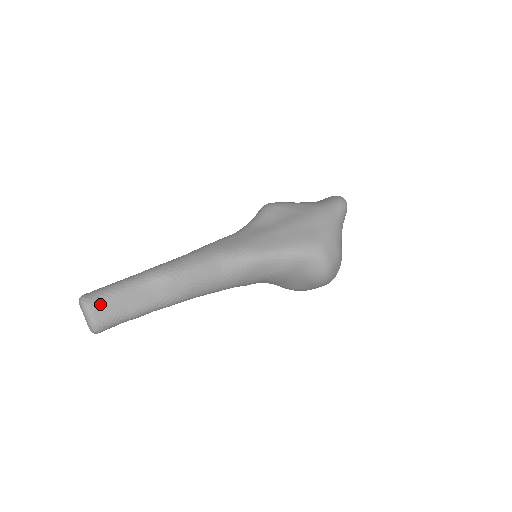
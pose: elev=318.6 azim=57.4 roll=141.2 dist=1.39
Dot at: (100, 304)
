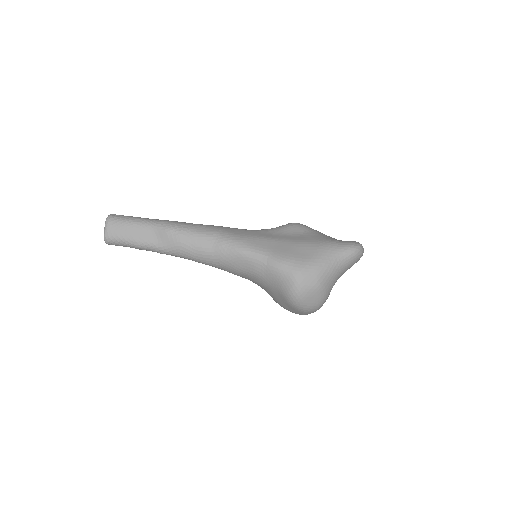
Dot at: (116, 223)
